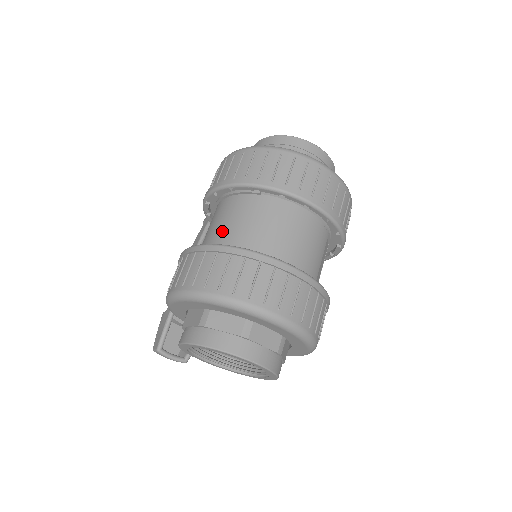
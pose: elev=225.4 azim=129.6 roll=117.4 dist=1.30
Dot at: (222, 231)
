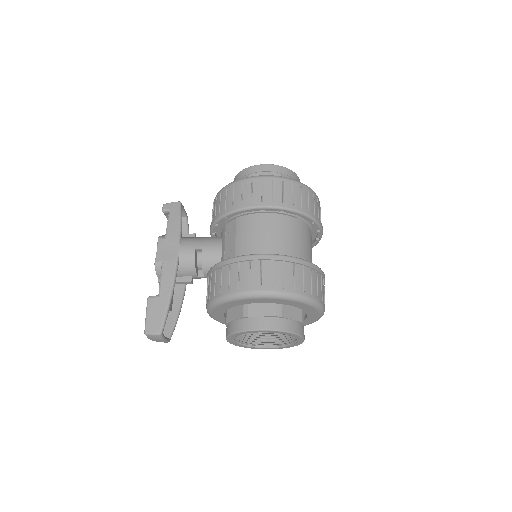
Dot at: (277, 243)
